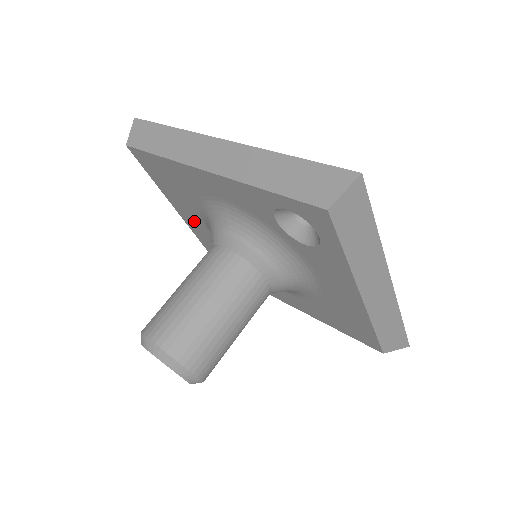
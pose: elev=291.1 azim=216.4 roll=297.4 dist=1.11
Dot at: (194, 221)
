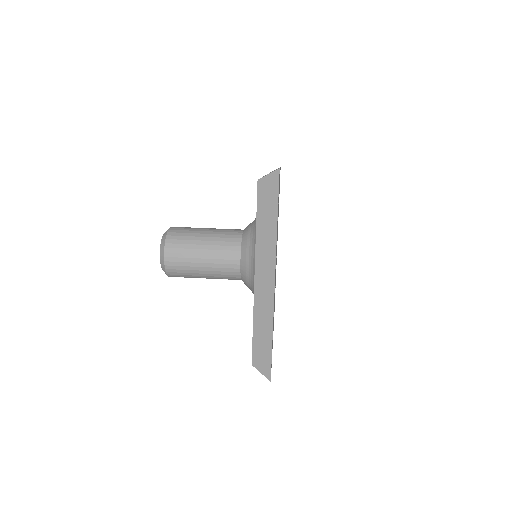
Dot at: occluded
